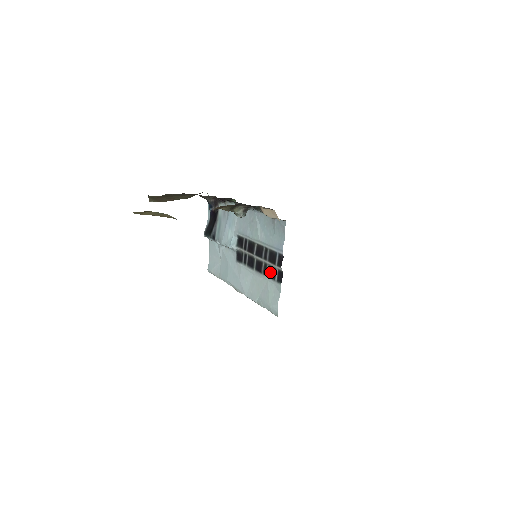
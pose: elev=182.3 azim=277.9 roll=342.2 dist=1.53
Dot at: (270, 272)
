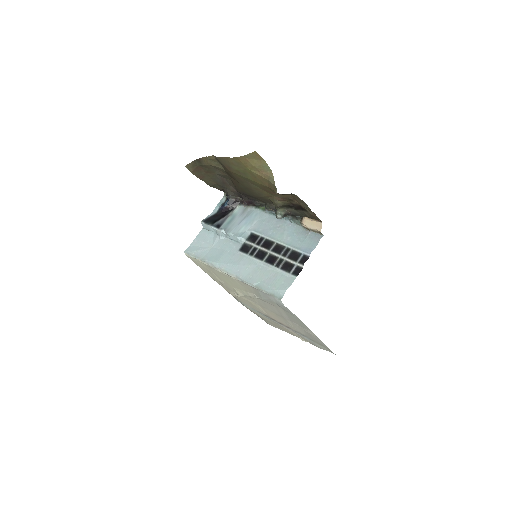
Dot at: (286, 266)
